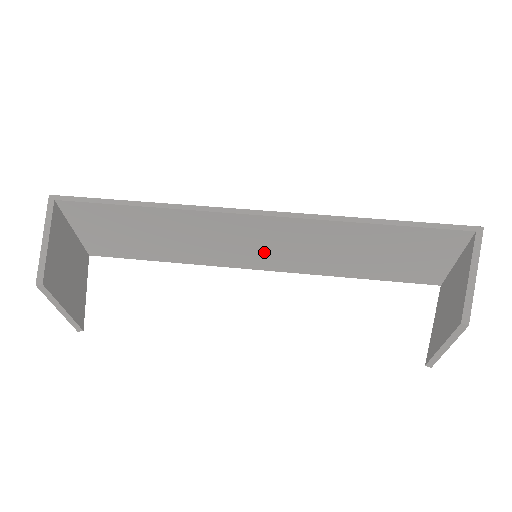
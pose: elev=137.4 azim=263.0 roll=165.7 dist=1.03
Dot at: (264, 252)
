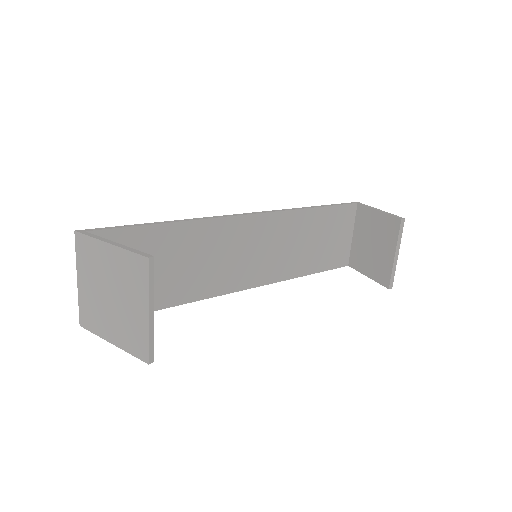
Dot at: (252, 262)
